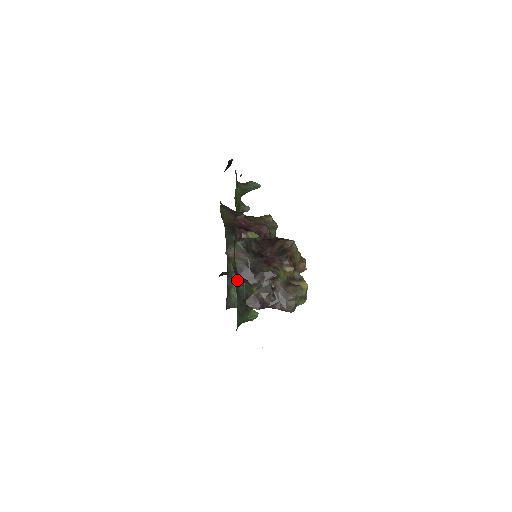
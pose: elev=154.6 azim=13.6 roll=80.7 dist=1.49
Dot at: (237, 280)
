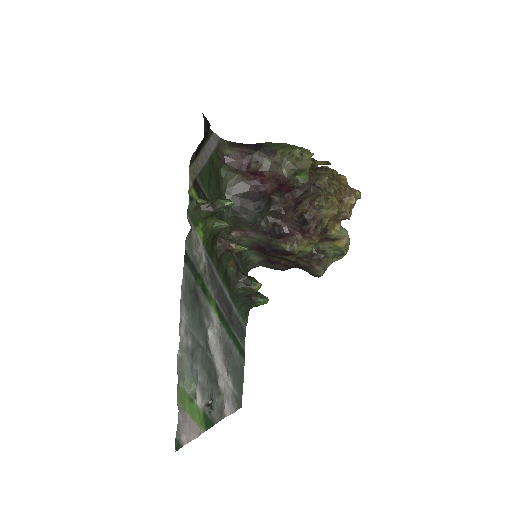
Dot at: (234, 287)
